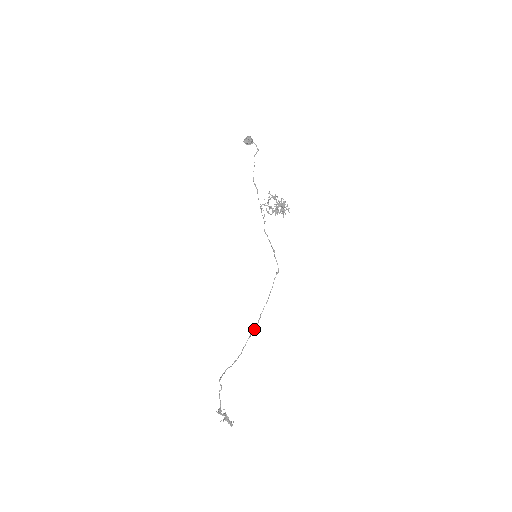
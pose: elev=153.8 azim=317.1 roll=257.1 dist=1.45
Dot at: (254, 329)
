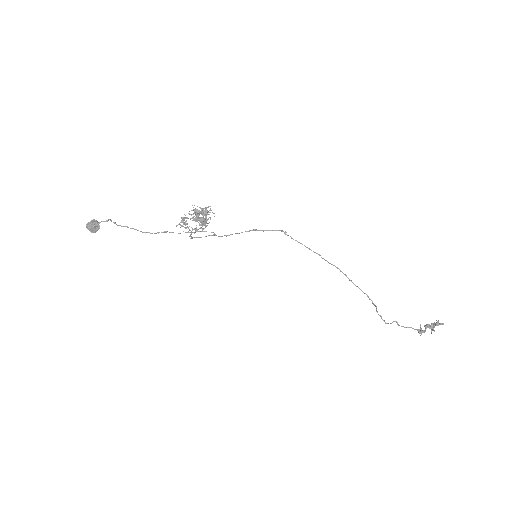
Dot at: occluded
